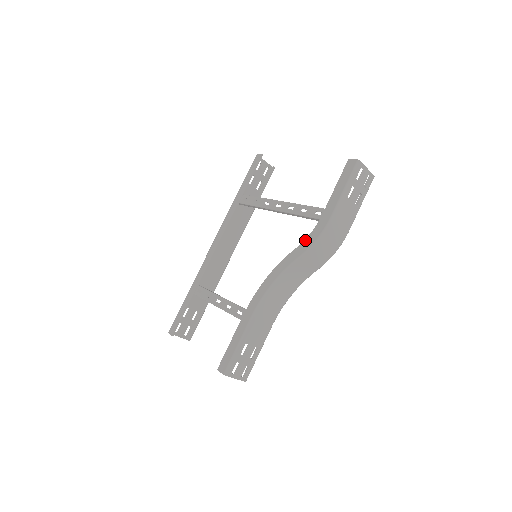
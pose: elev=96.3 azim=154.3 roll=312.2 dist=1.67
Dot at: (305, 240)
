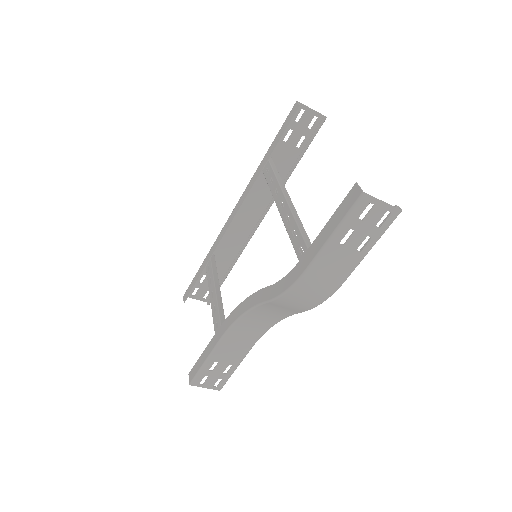
Dot at: (278, 282)
